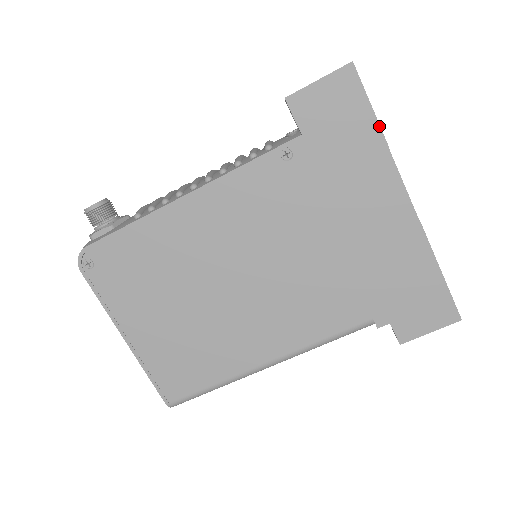
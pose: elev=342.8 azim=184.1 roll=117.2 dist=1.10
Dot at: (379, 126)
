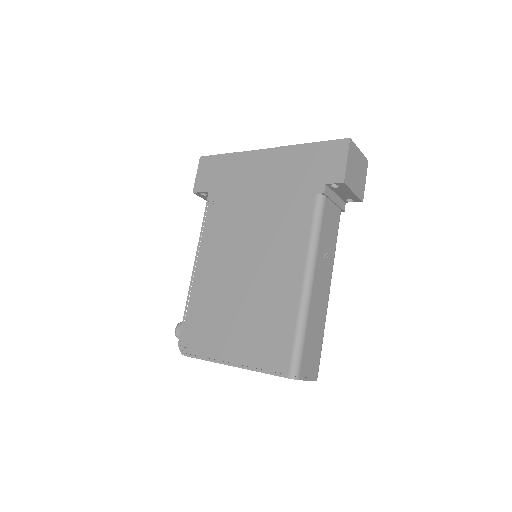
Dot at: (228, 154)
